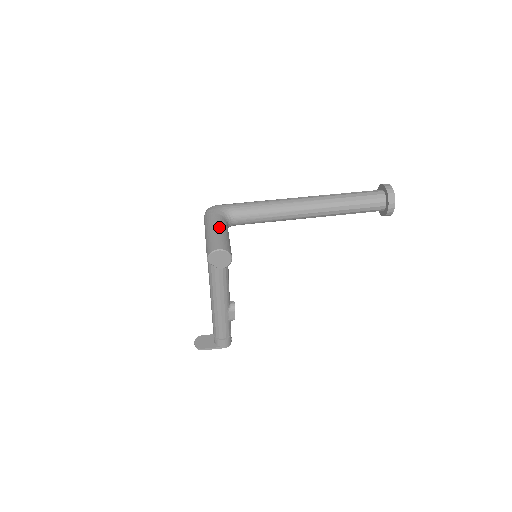
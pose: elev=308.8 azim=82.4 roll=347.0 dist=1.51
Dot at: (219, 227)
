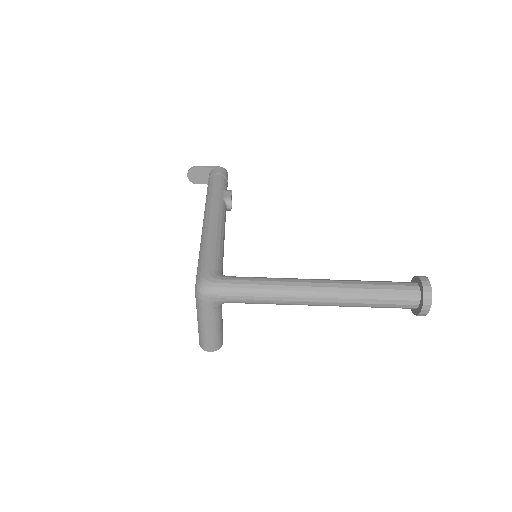
Dot at: (212, 327)
